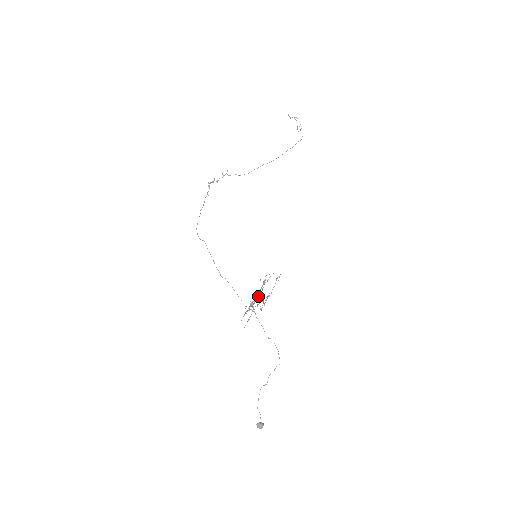
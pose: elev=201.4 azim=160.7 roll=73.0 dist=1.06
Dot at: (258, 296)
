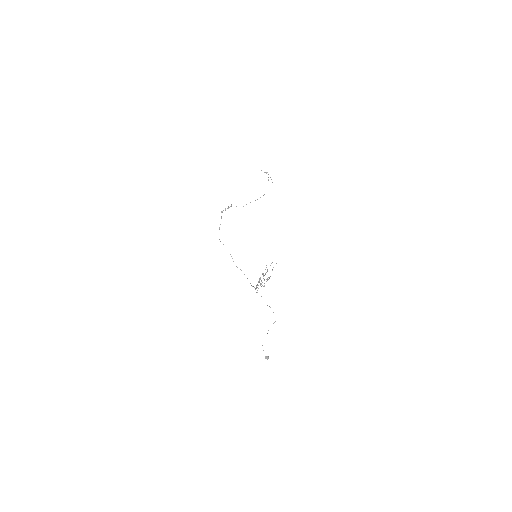
Dot at: occluded
